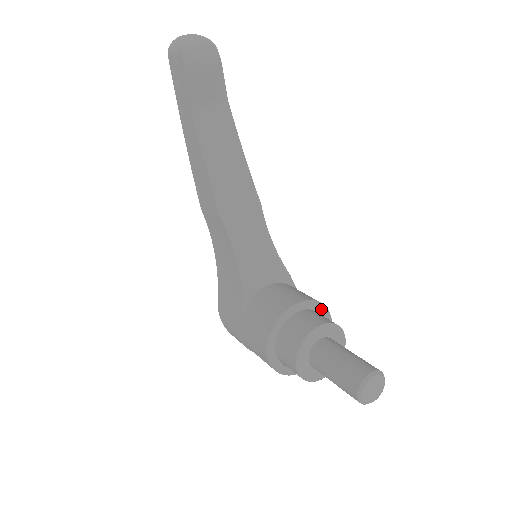
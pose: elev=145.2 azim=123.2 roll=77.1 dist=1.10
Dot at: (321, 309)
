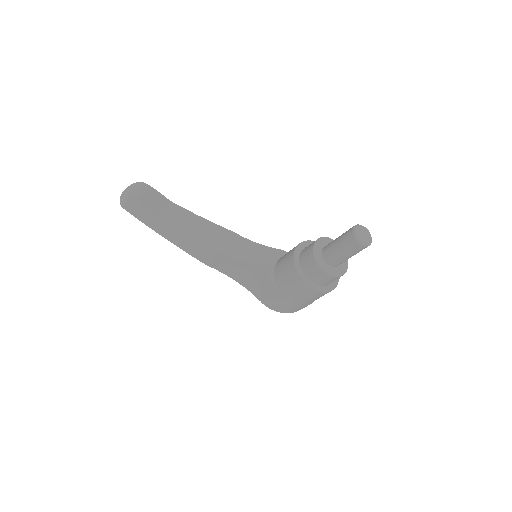
Dot at: occluded
